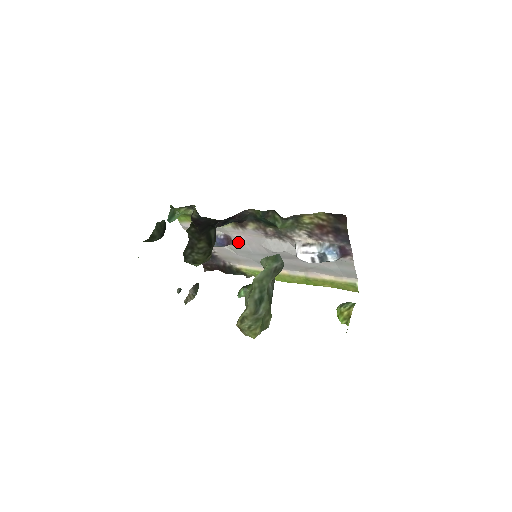
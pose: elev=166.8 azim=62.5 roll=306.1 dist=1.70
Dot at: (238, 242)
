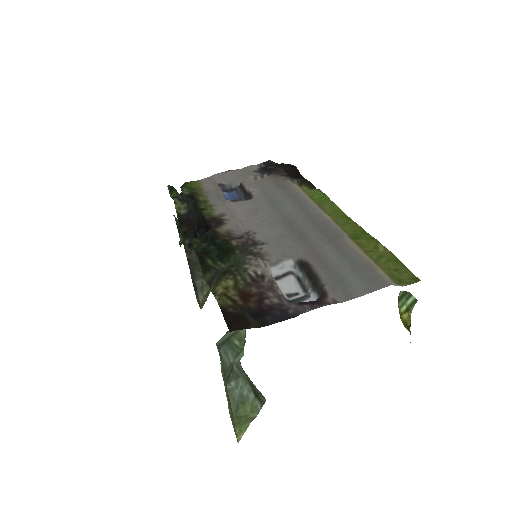
Dot at: (249, 206)
